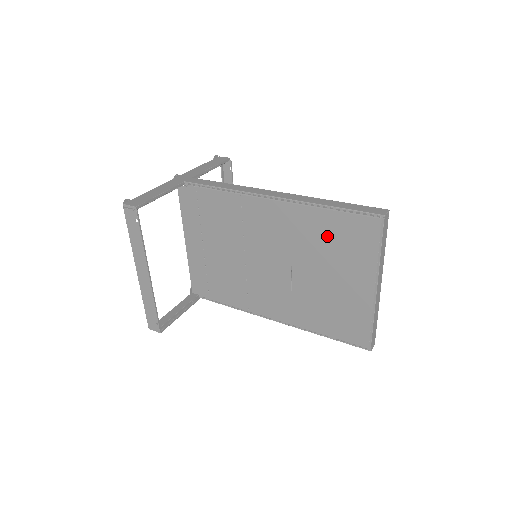
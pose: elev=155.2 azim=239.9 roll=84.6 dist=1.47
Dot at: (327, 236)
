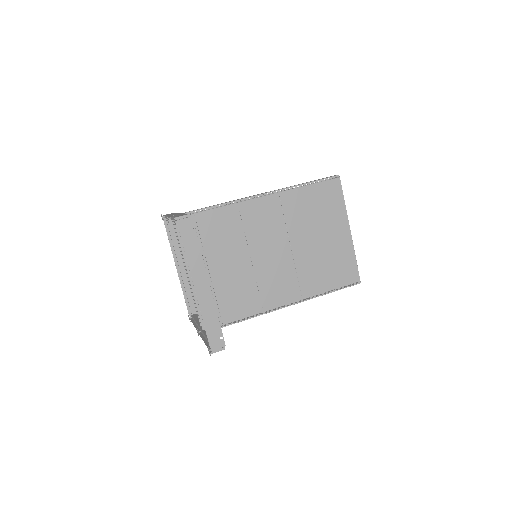
Dot at: (309, 206)
